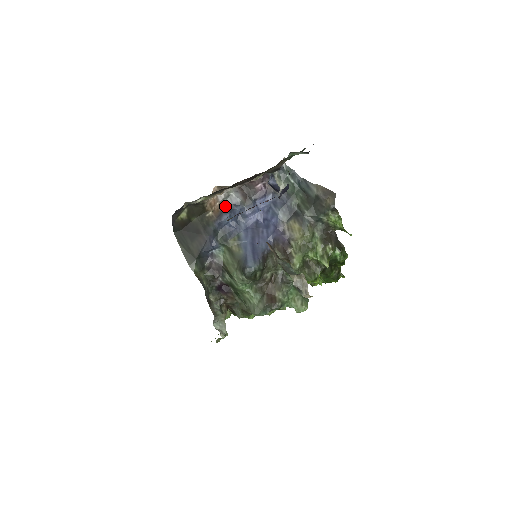
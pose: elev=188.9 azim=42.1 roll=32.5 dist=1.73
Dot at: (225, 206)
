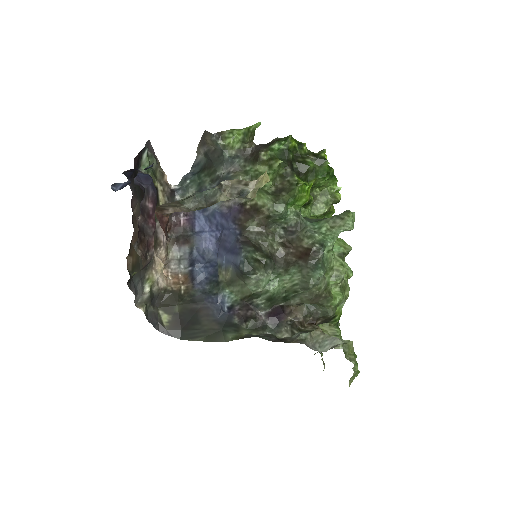
Dot at: (187, 269)
